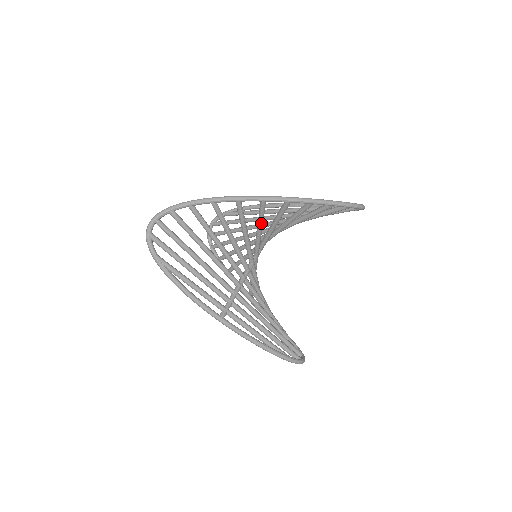
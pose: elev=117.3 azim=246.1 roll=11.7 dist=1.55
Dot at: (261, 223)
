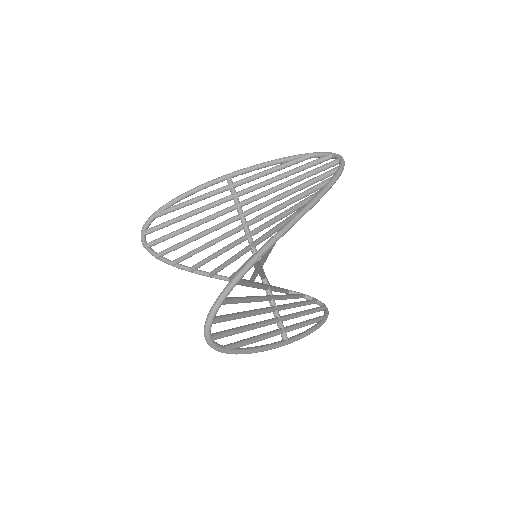
Dot at: occluded
